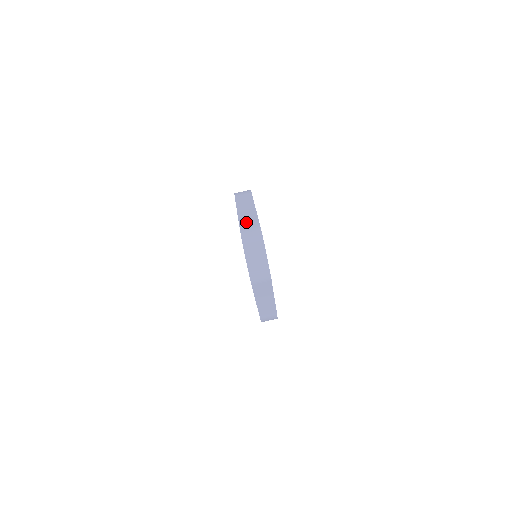
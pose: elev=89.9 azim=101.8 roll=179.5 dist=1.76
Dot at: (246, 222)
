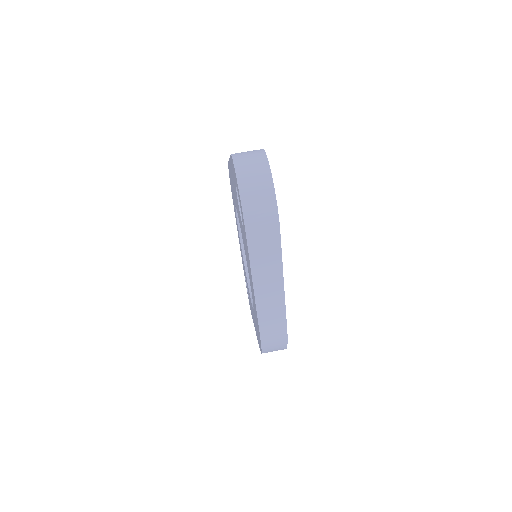
Dot at: occluded
